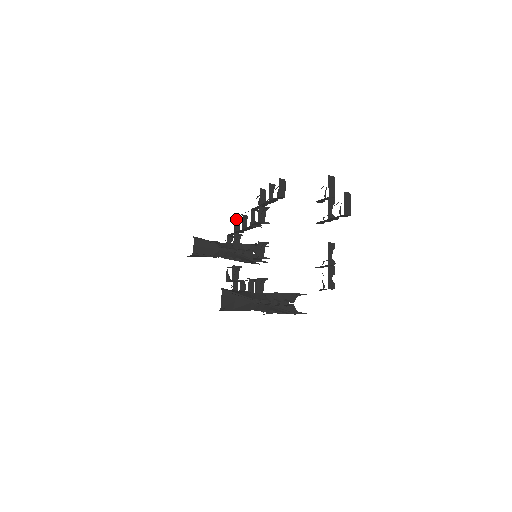
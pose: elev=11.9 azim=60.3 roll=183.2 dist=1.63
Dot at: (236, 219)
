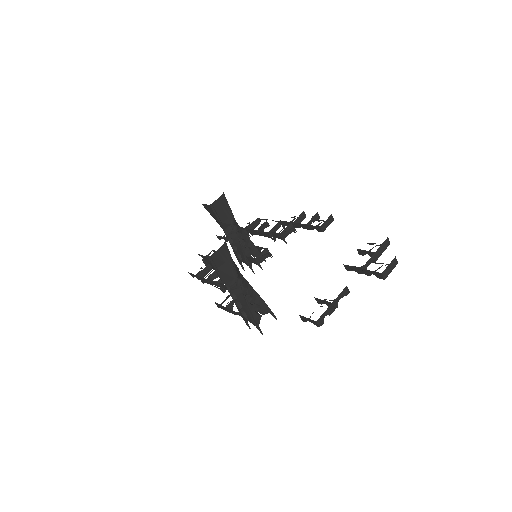
Dot at: (256, 220)
